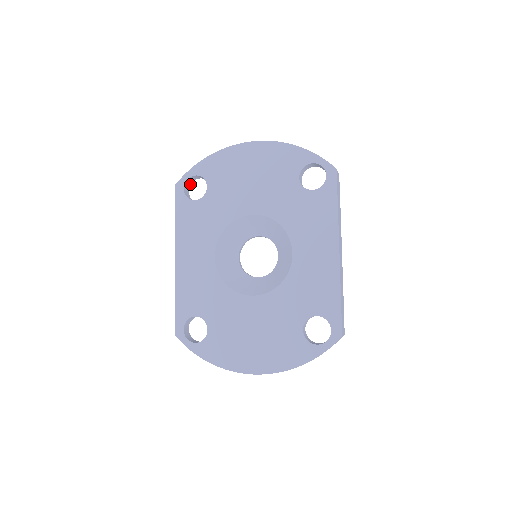
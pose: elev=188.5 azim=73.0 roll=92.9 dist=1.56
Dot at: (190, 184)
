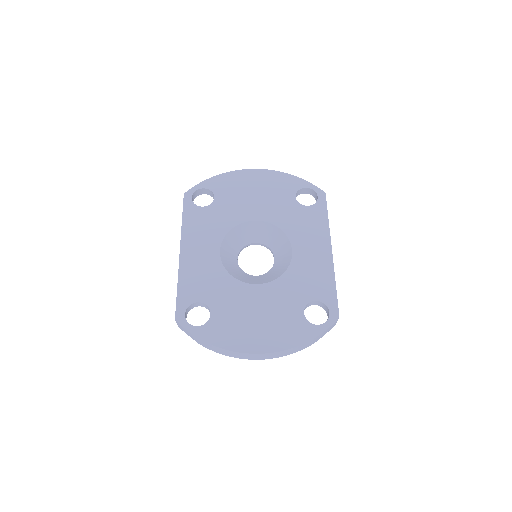
Dot at: (195, 197)
